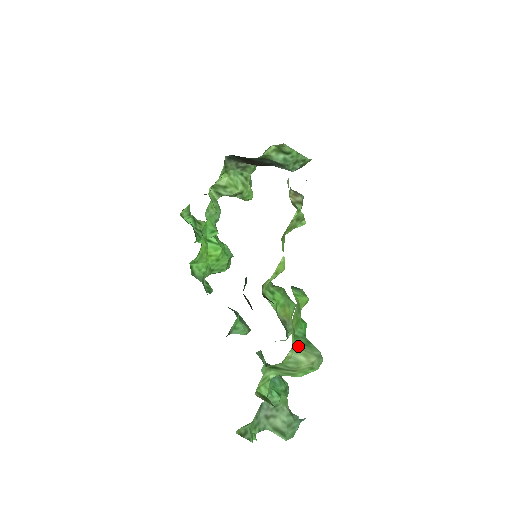
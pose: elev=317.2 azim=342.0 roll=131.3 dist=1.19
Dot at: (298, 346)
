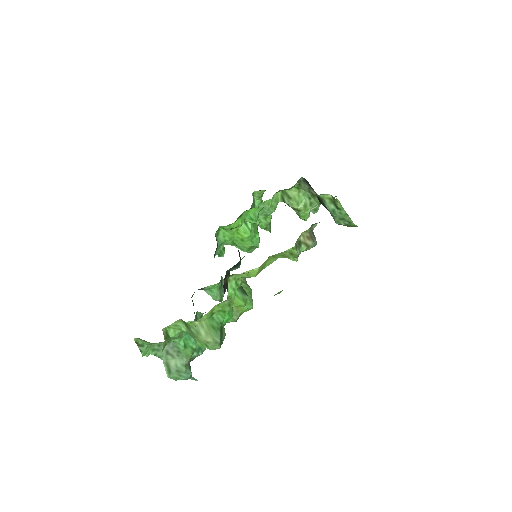
Dot at: (207, 324)
